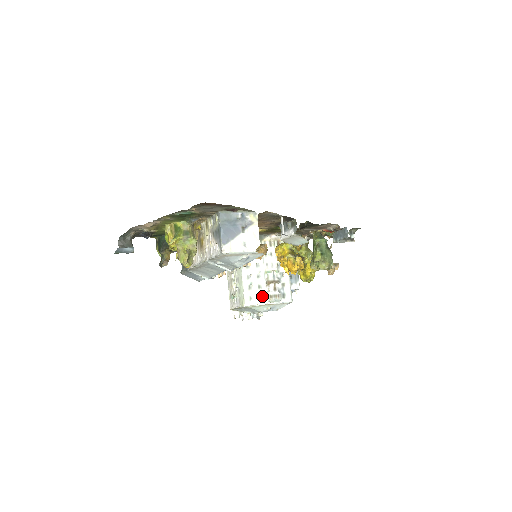
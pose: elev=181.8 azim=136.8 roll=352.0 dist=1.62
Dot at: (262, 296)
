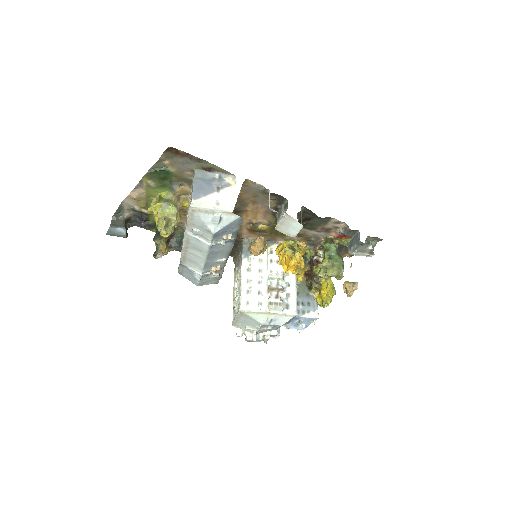
Dot at: (261, 303)
